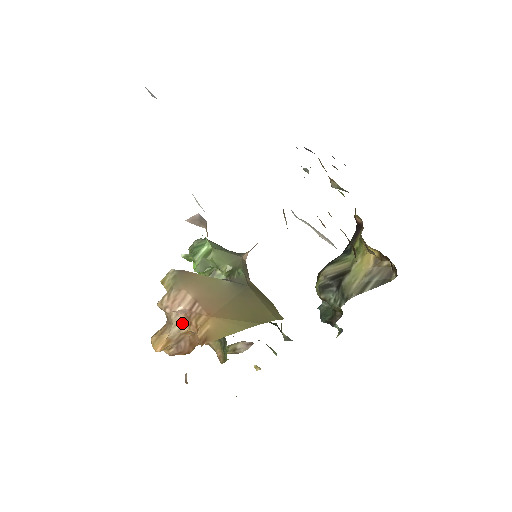
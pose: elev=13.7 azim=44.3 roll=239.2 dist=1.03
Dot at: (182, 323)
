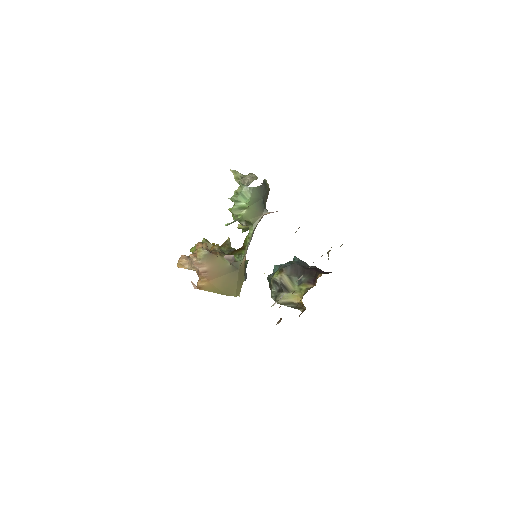
Dot at: (196, 270)
